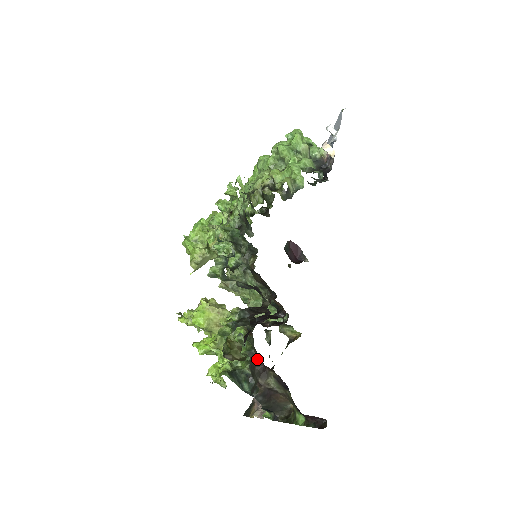
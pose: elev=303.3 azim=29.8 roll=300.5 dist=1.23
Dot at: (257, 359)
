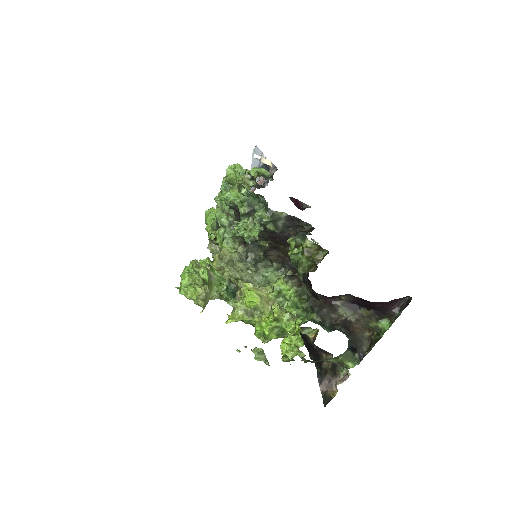
Dot at: (319, 303)
